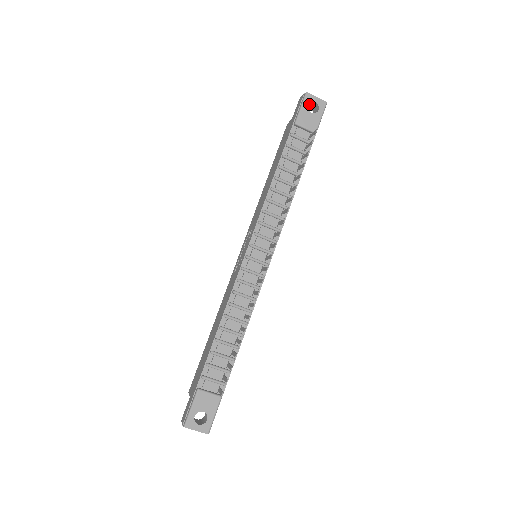
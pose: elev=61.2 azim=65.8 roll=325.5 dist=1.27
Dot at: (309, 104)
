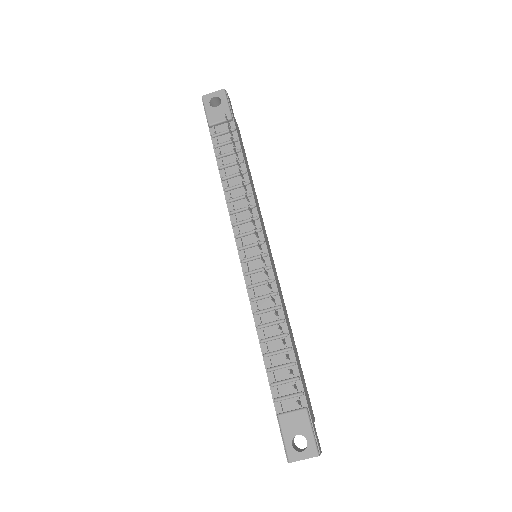
Dot at: (213, 103)
